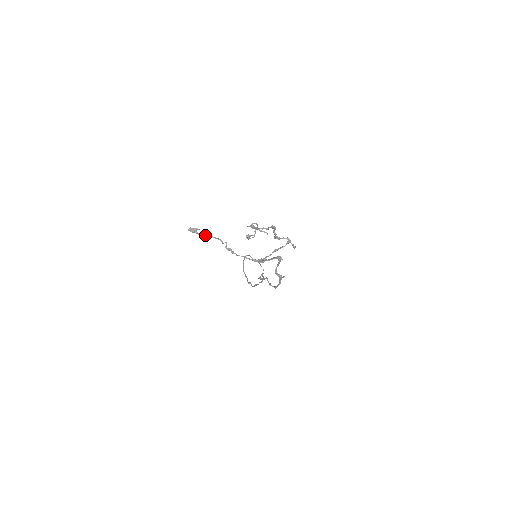
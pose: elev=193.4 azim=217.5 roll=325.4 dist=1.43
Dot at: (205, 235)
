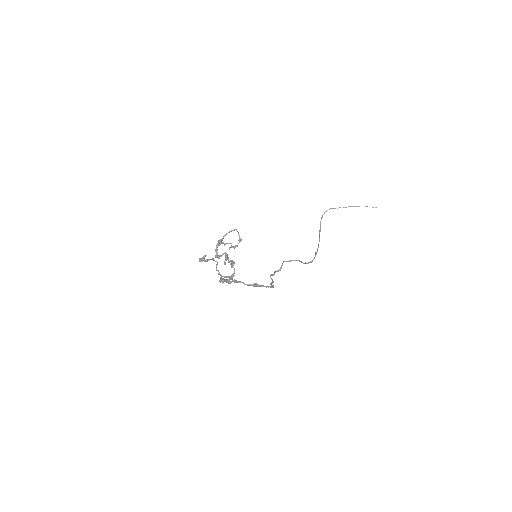
Dot at: occluded
